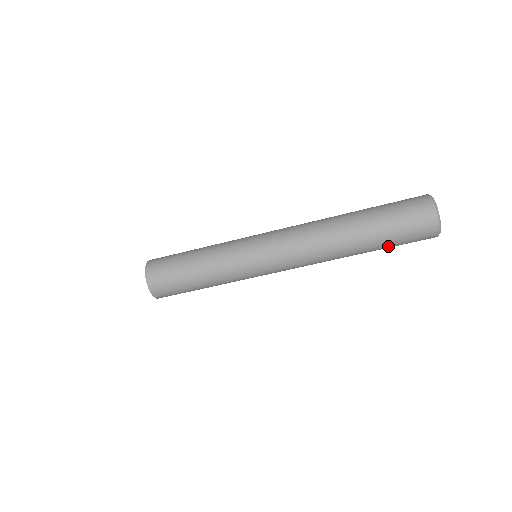
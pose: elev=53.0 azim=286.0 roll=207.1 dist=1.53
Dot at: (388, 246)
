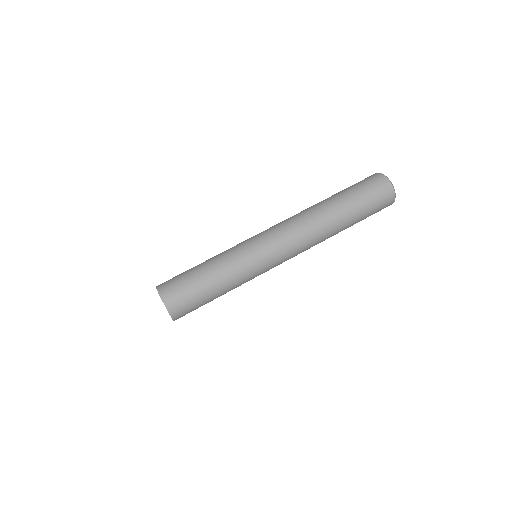
Dot at: (361, 218)
